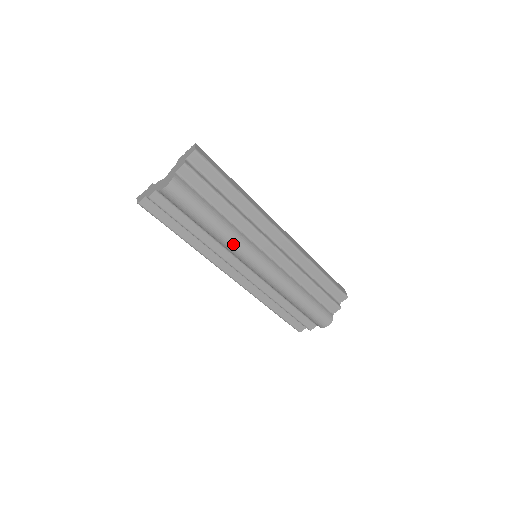
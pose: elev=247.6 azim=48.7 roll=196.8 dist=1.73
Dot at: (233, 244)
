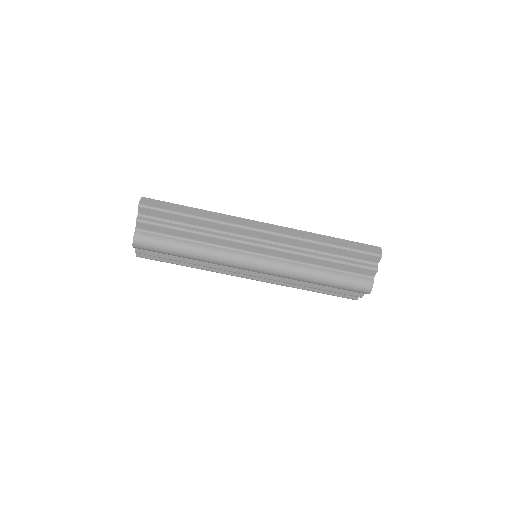
Dot at: (217, 261)
